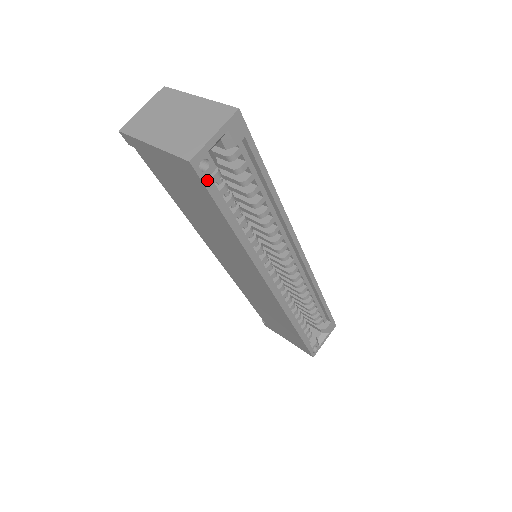
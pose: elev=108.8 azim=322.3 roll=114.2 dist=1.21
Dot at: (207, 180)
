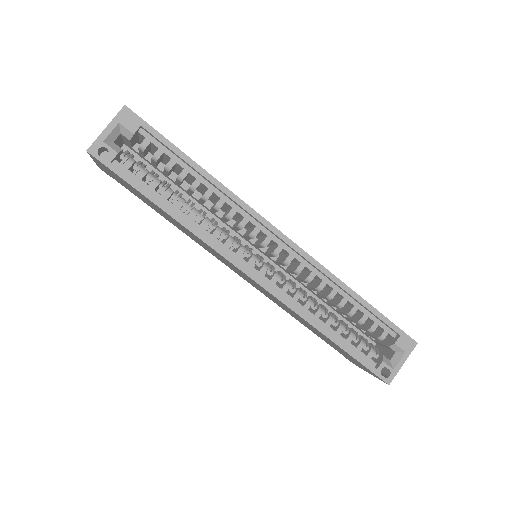
Dot at: (111, 164)
